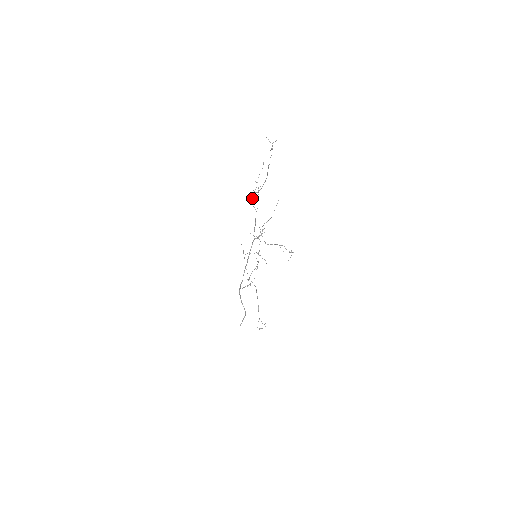
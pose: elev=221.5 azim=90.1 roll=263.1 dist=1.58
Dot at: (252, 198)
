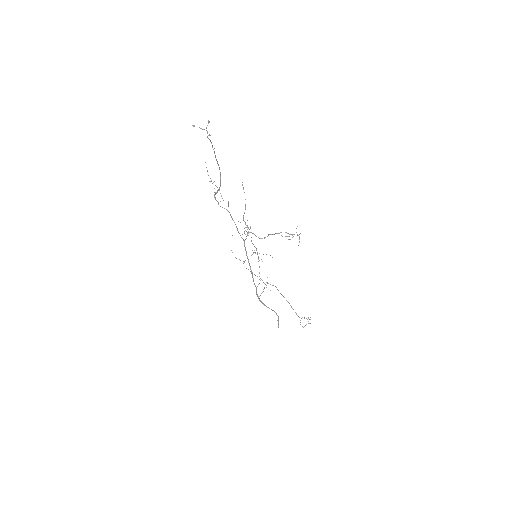
Dot at: occluded
